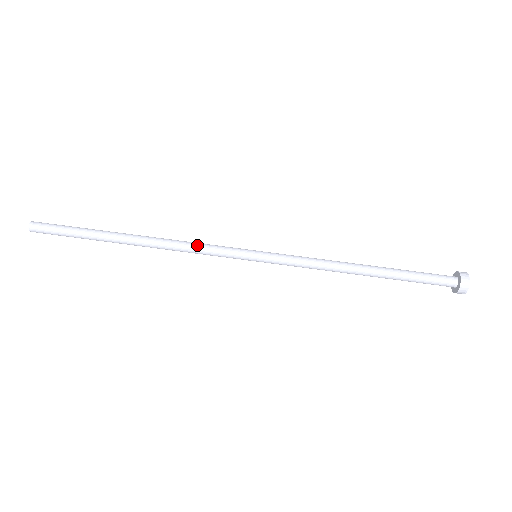
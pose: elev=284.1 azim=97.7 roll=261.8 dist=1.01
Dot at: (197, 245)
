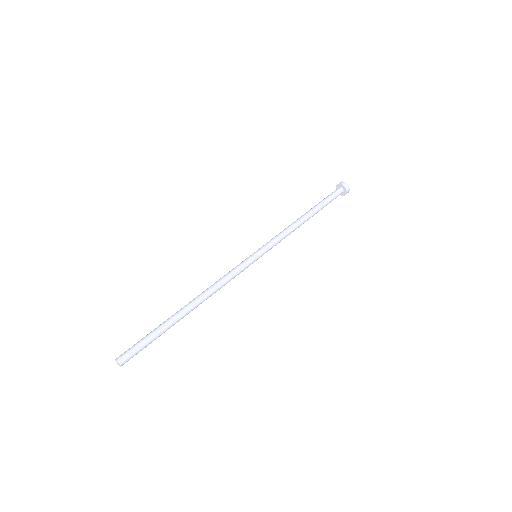
Dot at: (225, 277)
